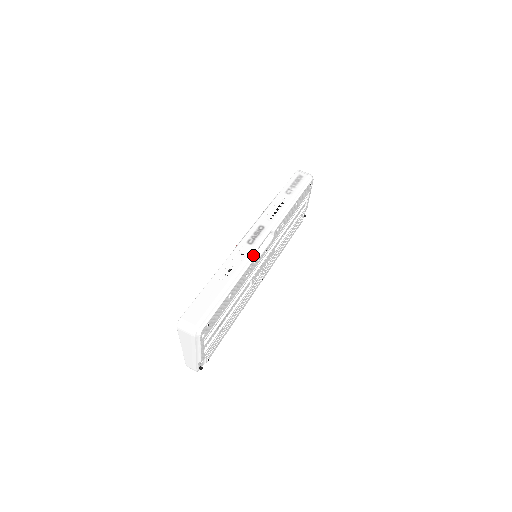
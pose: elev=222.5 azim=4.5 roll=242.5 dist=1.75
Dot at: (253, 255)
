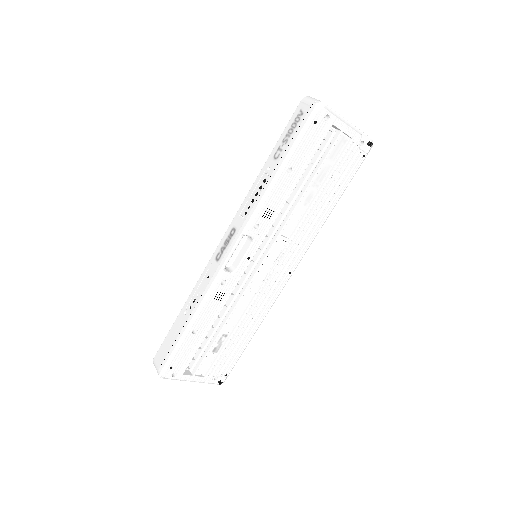
Dot at: (216, 278)
